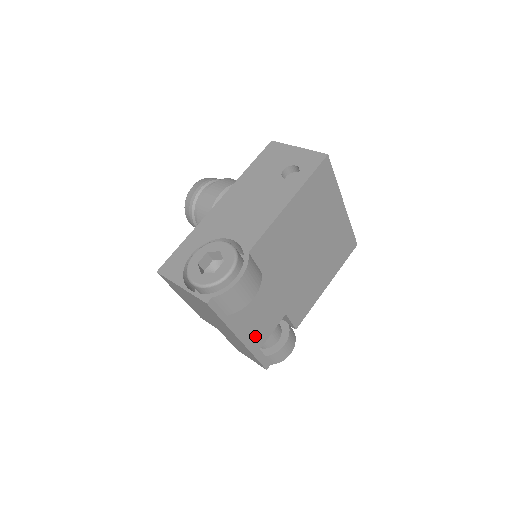
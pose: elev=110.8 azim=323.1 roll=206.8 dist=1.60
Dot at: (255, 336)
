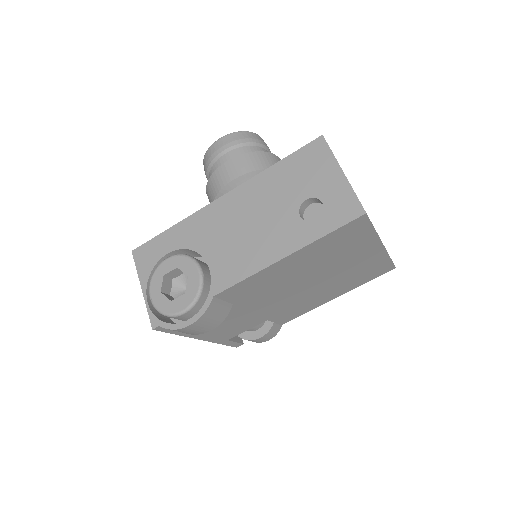
Dot at: (222, 335)
